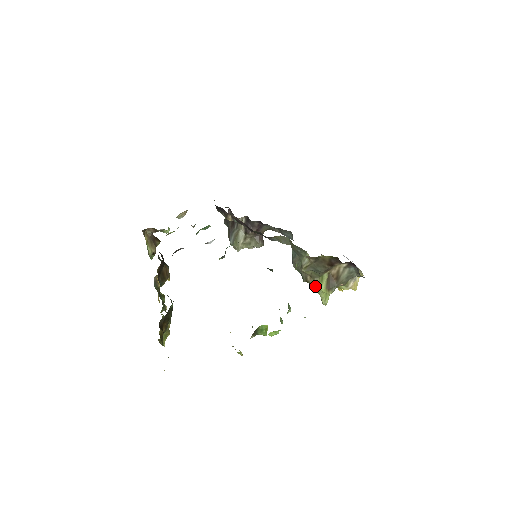
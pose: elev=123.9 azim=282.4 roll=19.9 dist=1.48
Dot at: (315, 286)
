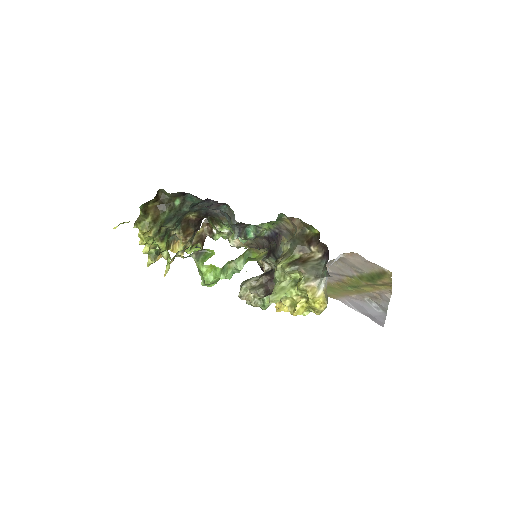
Dot at: (280, 262)
